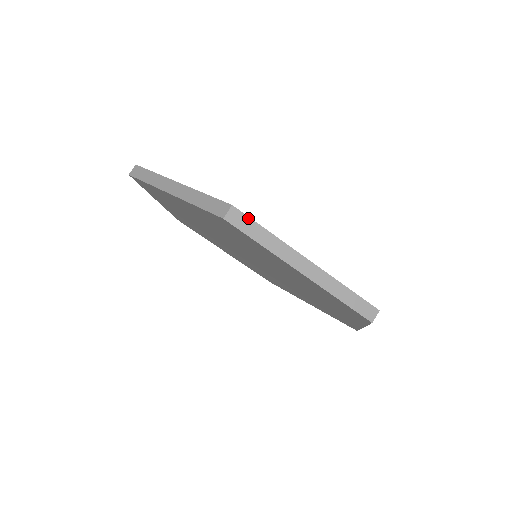
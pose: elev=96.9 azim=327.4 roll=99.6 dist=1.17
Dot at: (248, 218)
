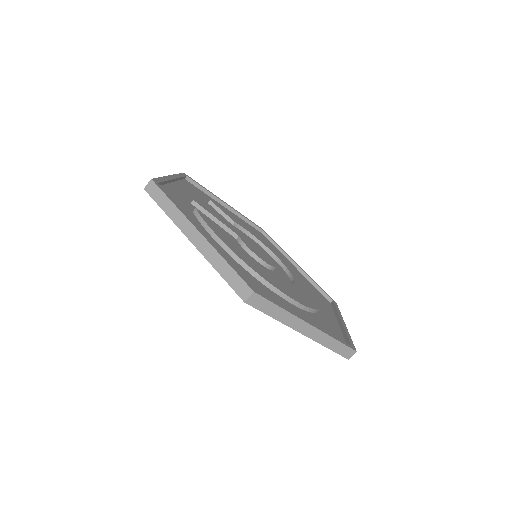
Dot at: (266, 300)
